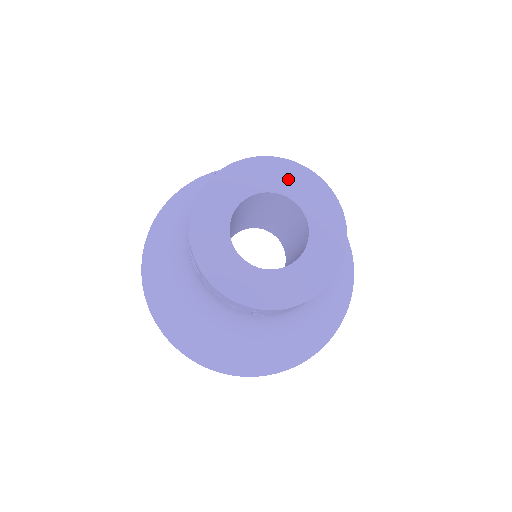
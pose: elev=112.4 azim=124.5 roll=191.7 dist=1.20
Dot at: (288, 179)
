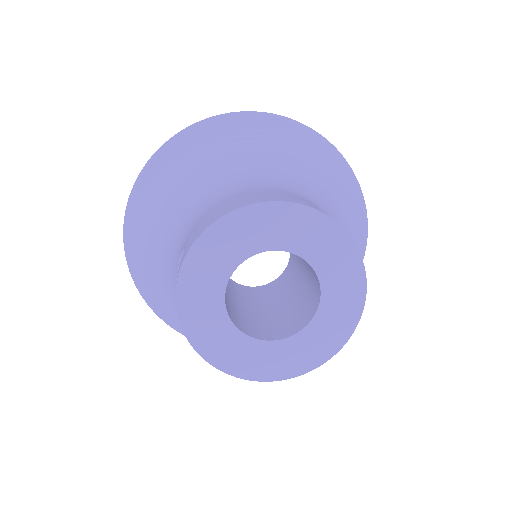
Dot at: (311, 237)
